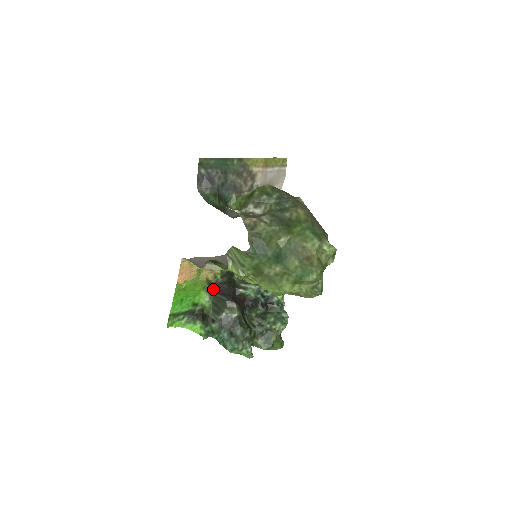
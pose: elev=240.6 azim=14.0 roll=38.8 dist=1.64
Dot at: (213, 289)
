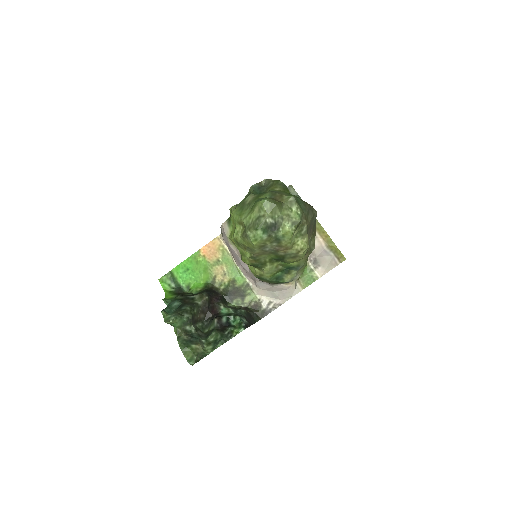
Dot at: (210, 289)
